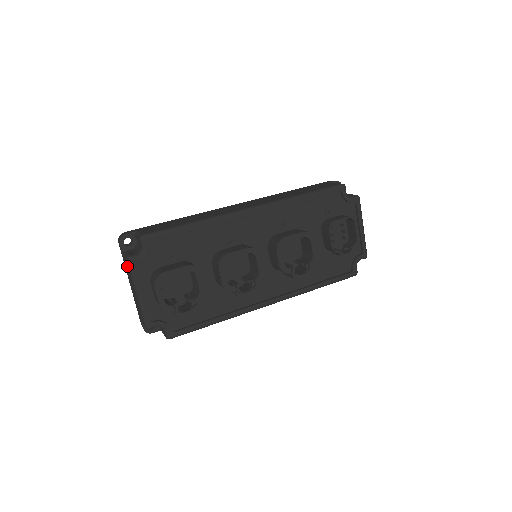
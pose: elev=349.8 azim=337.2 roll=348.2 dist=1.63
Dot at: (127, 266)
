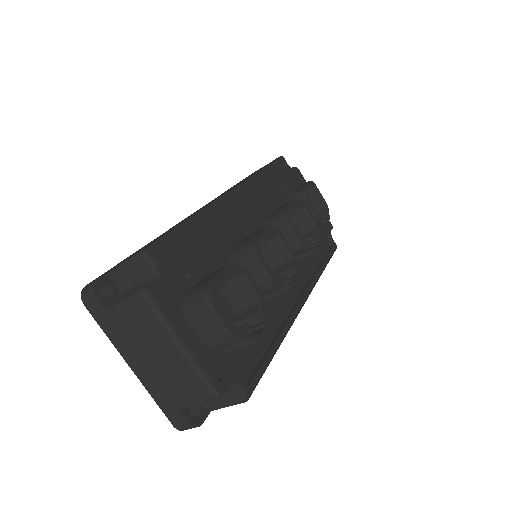
Dot at: (139, 313)
